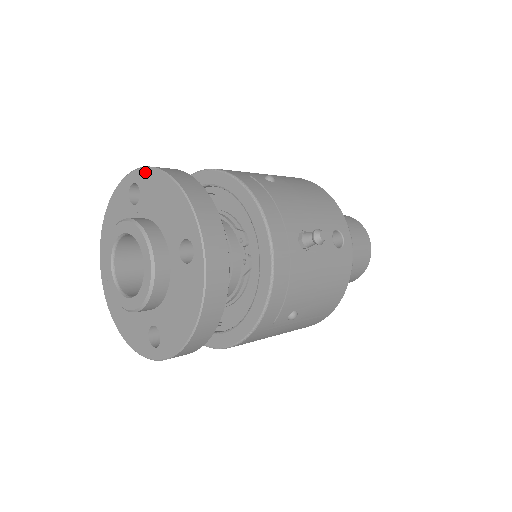
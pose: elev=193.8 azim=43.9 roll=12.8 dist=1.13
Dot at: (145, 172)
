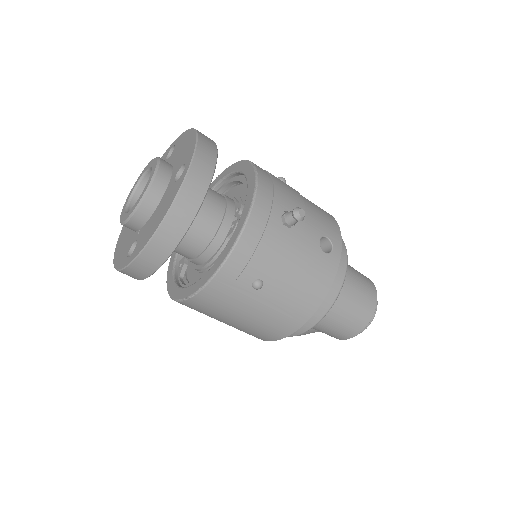
Dot at: (183, 135)
